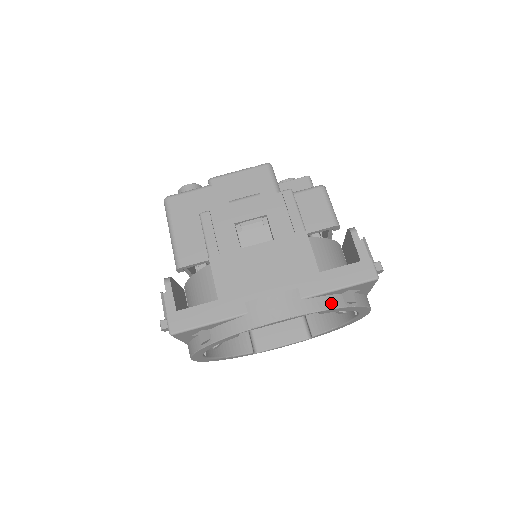
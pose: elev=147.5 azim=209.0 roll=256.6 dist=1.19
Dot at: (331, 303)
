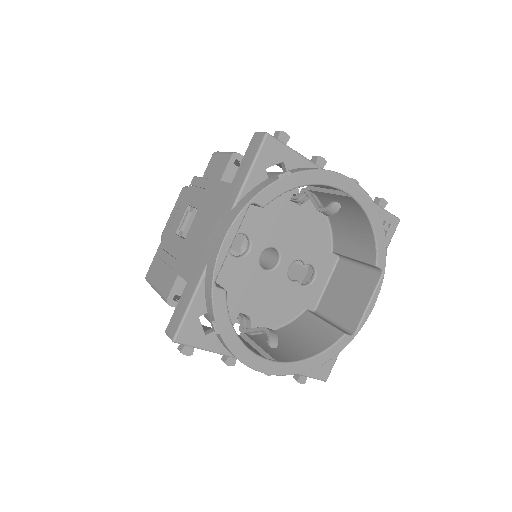
Dot at: (258, 189)
